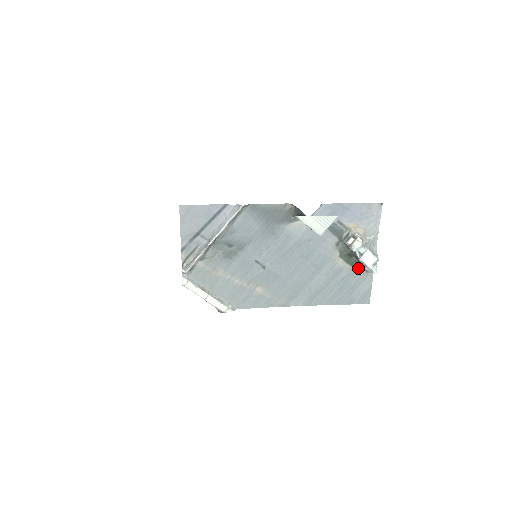
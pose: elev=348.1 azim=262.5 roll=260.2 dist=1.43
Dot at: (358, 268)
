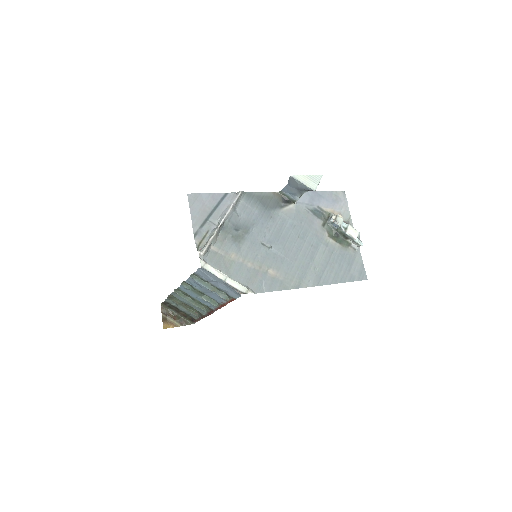
Dot at: (346, 246)
